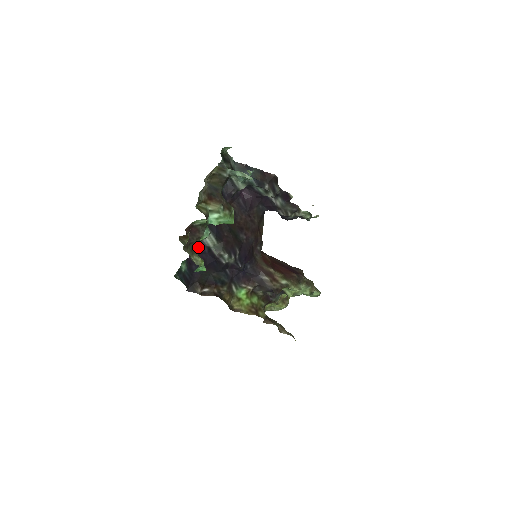
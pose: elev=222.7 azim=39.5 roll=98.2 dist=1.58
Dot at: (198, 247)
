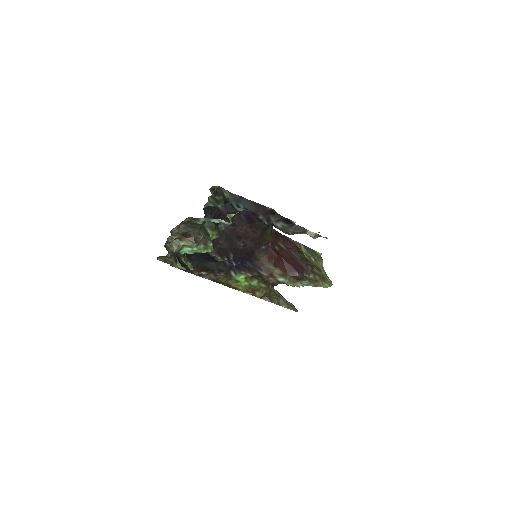
Dot at: occluded
